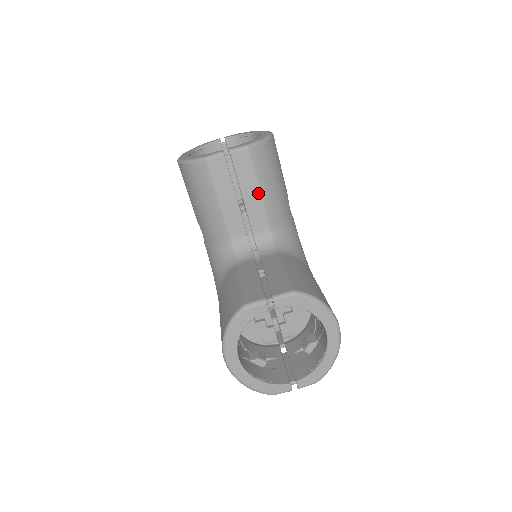
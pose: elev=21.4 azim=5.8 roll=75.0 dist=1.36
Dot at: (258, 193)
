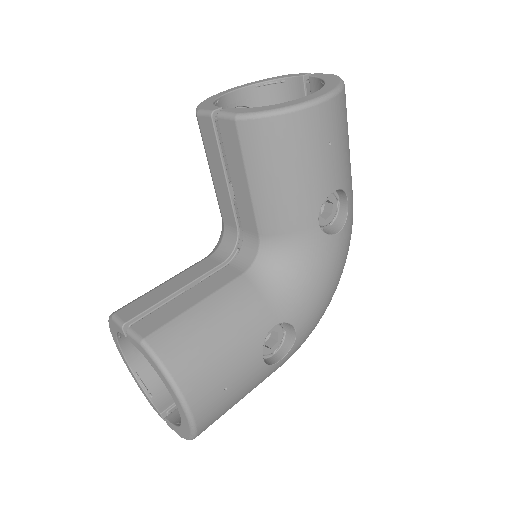
Dot at: (247, 186)
